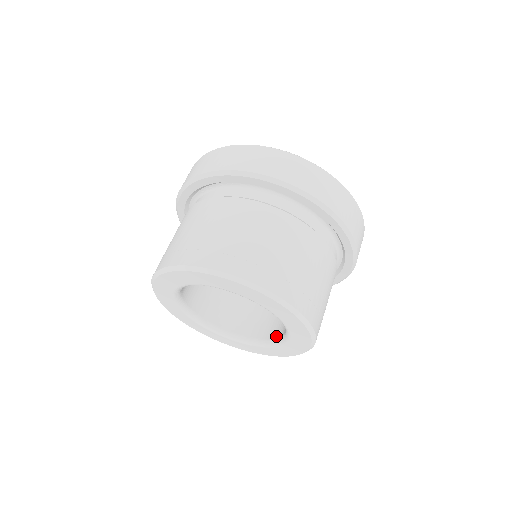
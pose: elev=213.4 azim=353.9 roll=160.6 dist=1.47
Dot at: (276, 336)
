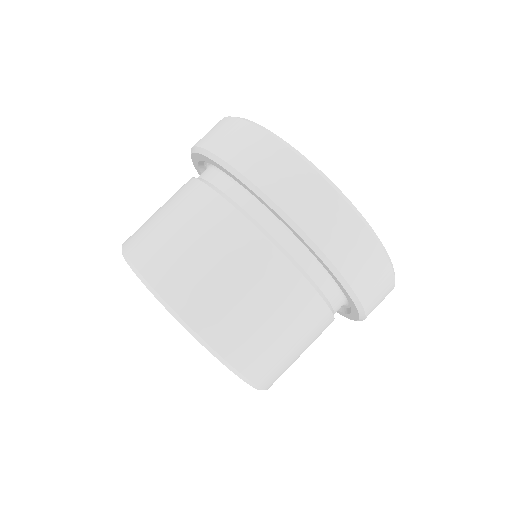
Dot at: occluded
